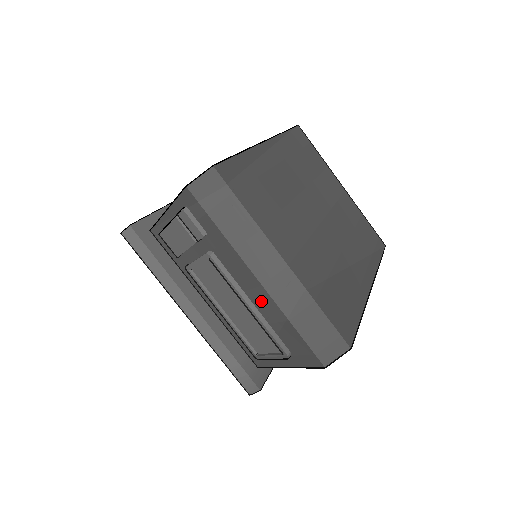
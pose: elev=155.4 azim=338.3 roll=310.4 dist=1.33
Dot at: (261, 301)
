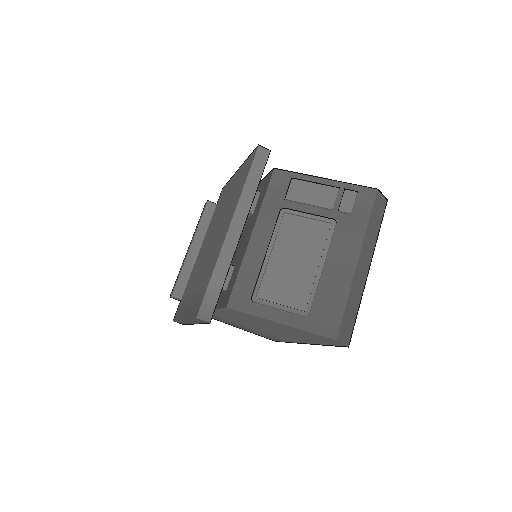
Dot at: (336, 273)
